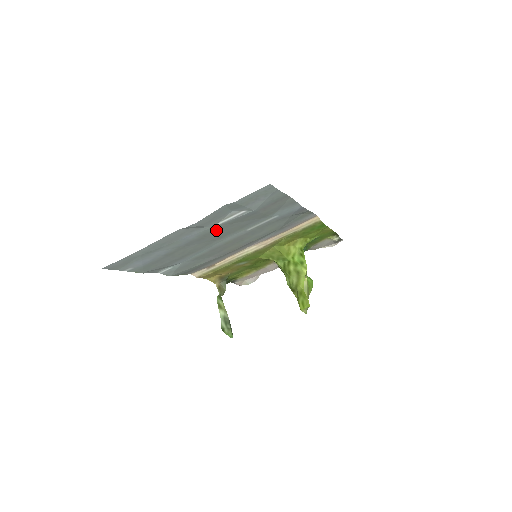
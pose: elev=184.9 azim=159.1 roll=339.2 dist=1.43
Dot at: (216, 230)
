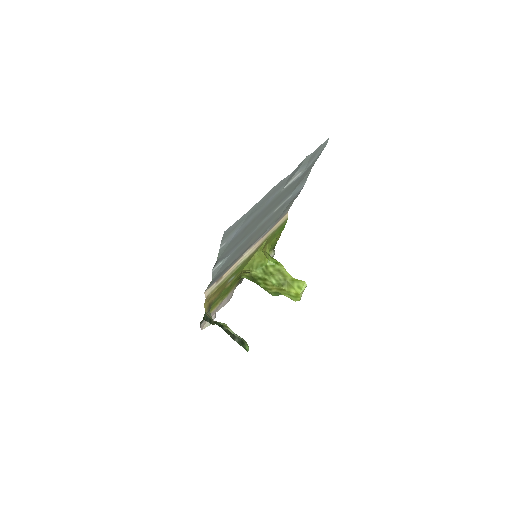
Dot at: (276, 198)
